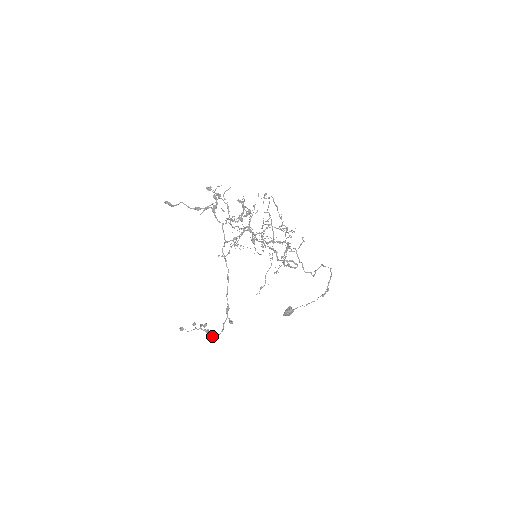
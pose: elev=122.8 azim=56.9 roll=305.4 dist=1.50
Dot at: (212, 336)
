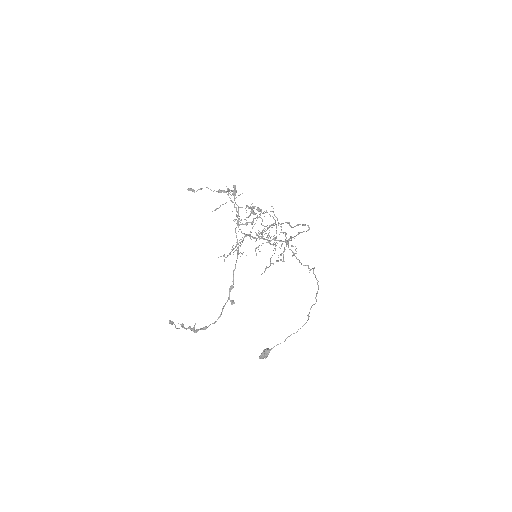
Dot at: (206, 326)
